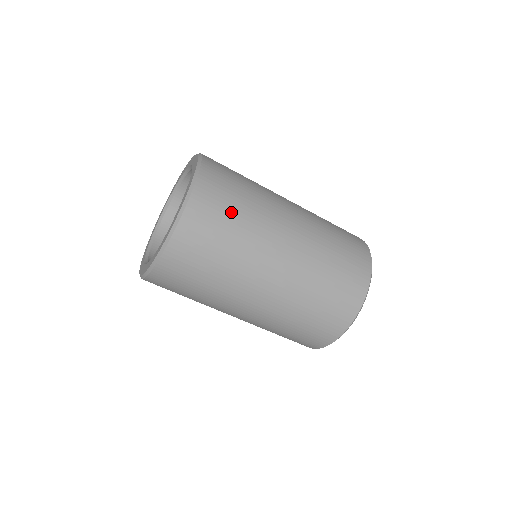
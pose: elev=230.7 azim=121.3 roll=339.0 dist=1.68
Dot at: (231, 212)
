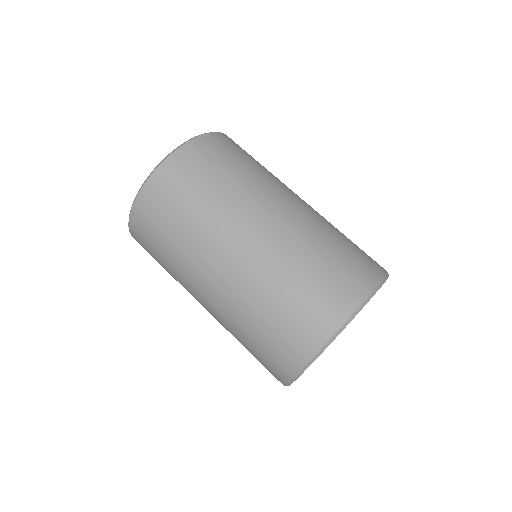
Dot at: (250, 158)
